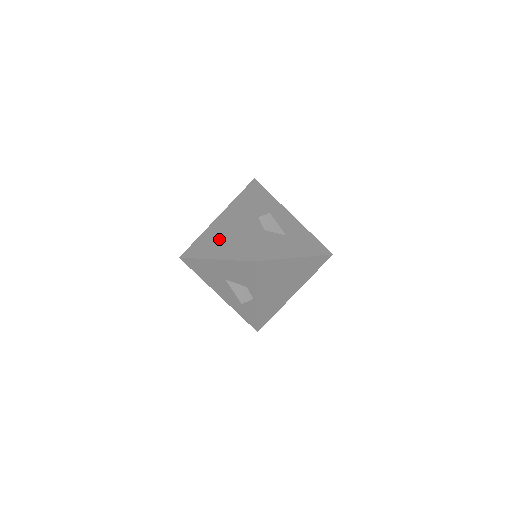
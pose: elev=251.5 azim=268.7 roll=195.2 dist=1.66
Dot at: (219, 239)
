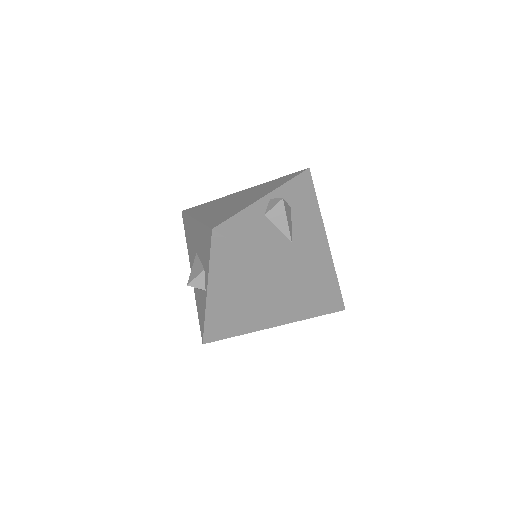
Dot at: (220, 205)
